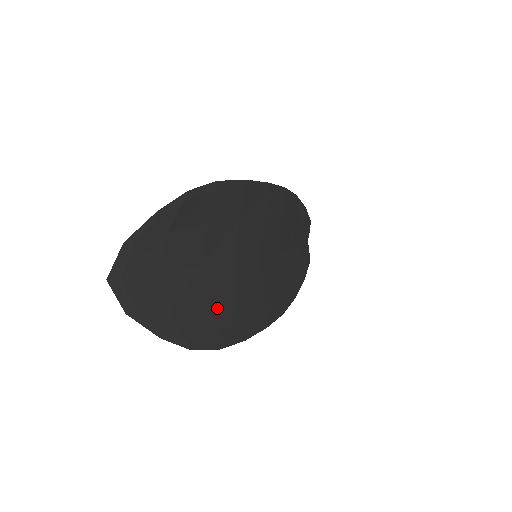
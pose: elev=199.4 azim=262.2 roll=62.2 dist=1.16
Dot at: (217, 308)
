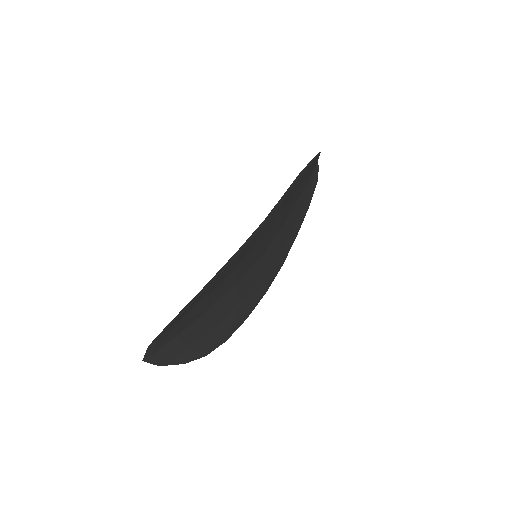
Dot at: (223, 320)
